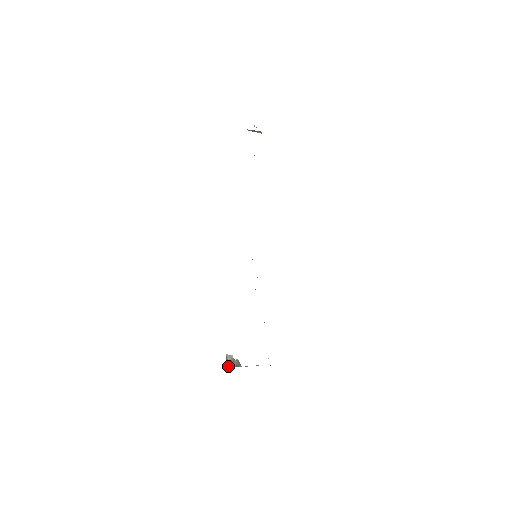
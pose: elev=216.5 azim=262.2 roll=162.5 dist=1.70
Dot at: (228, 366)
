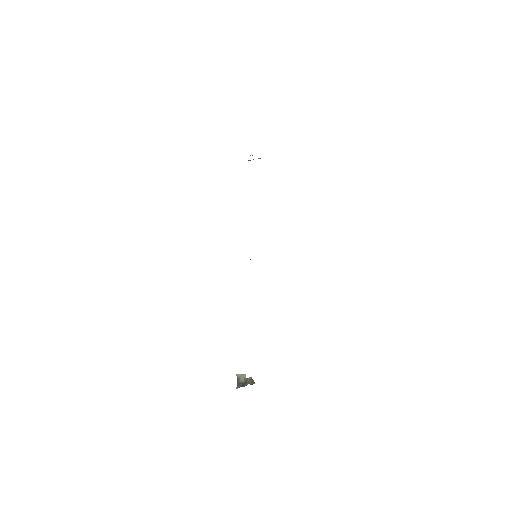
Dot at: (239, 387)
